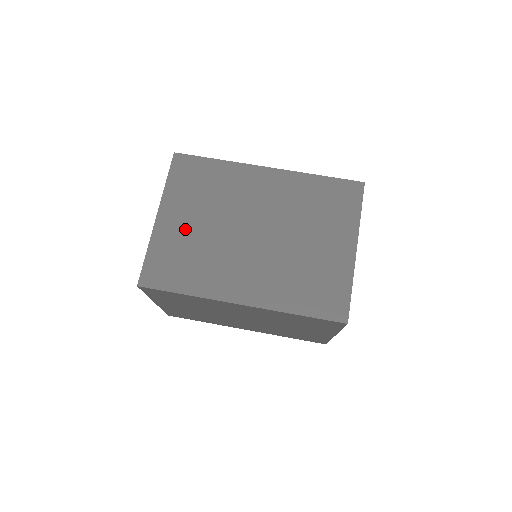
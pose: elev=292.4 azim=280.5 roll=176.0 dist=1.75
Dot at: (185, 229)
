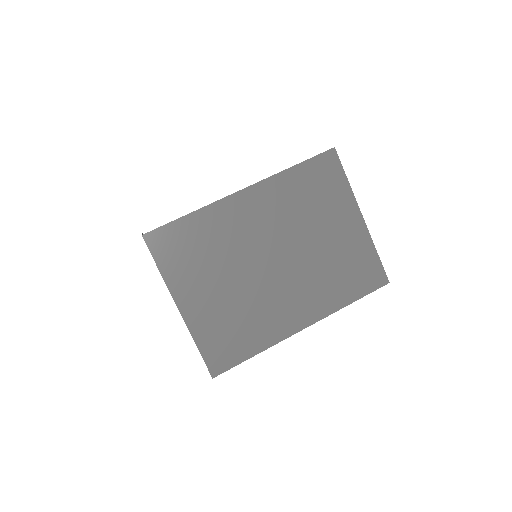
Dot at: (214, 302)
